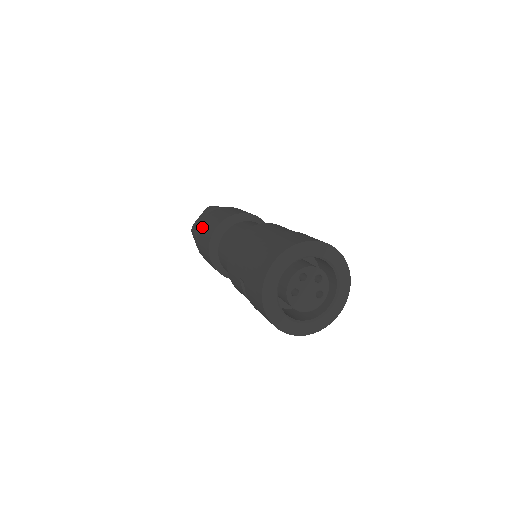
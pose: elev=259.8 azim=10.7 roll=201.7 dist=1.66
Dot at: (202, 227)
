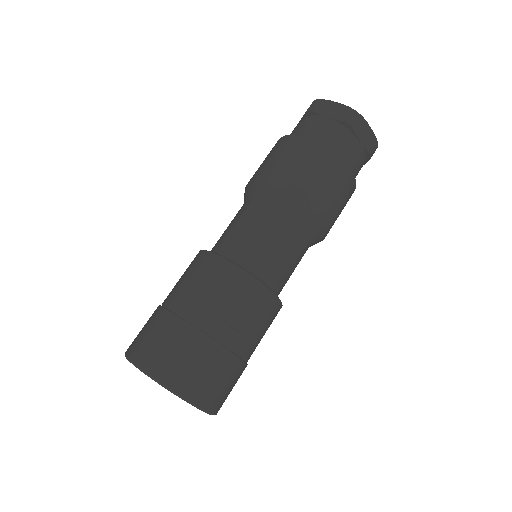
Dot at: occluded
